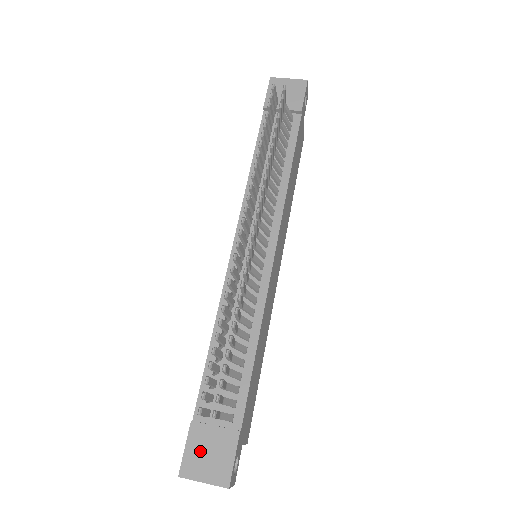
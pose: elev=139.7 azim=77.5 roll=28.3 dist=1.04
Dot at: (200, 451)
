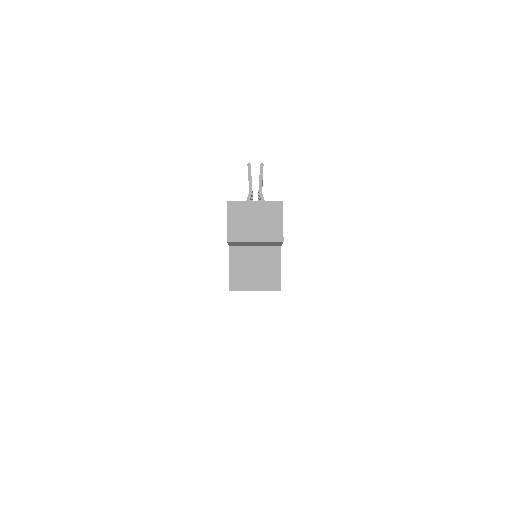
Dot at: occluded
